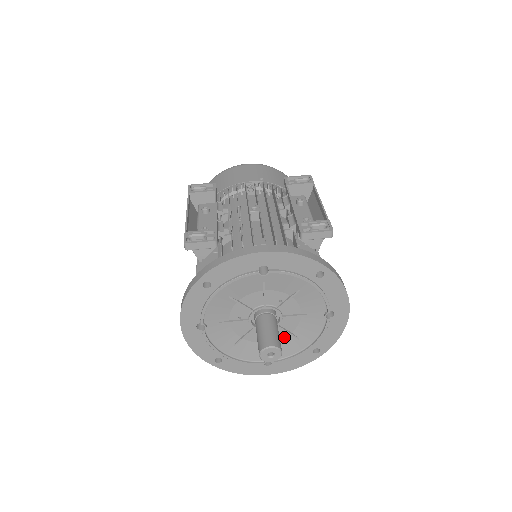
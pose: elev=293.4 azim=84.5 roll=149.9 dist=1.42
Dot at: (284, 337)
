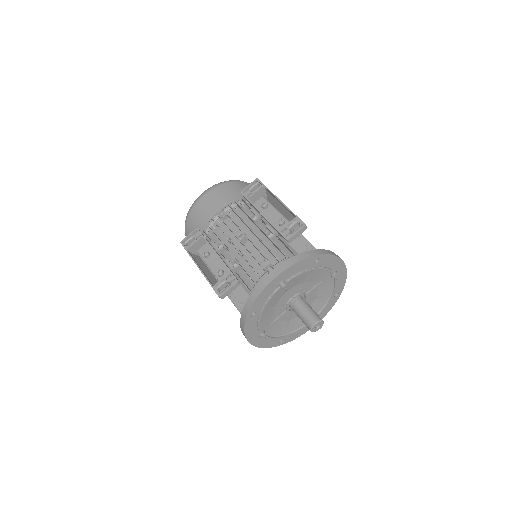
Dot at: (313, 302)
